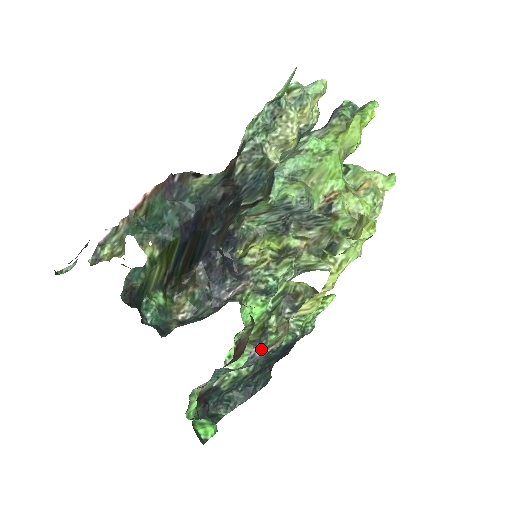
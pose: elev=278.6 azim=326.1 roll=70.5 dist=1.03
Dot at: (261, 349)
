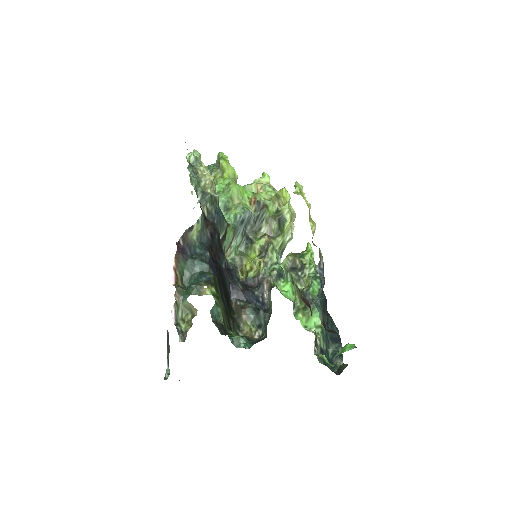
Dot at: (319, 267)
